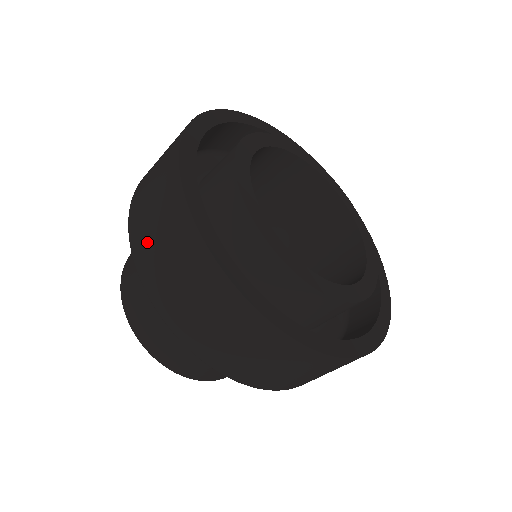
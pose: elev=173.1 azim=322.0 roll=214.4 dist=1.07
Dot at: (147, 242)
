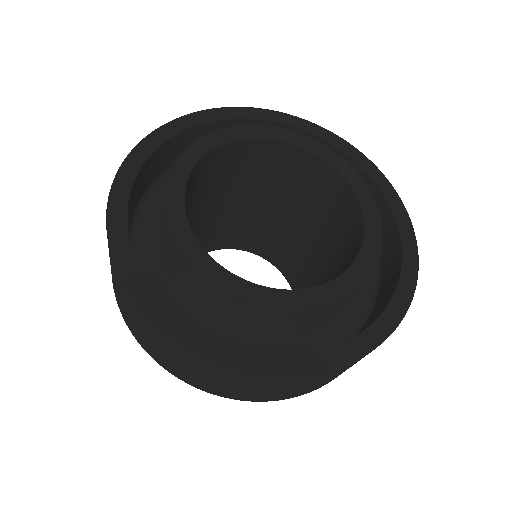
Dot at: (238, 393)
